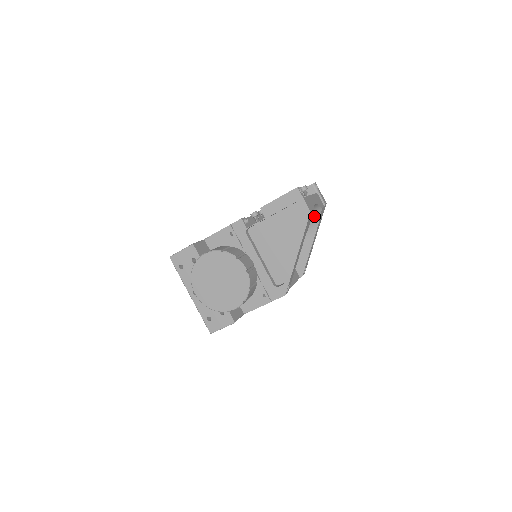
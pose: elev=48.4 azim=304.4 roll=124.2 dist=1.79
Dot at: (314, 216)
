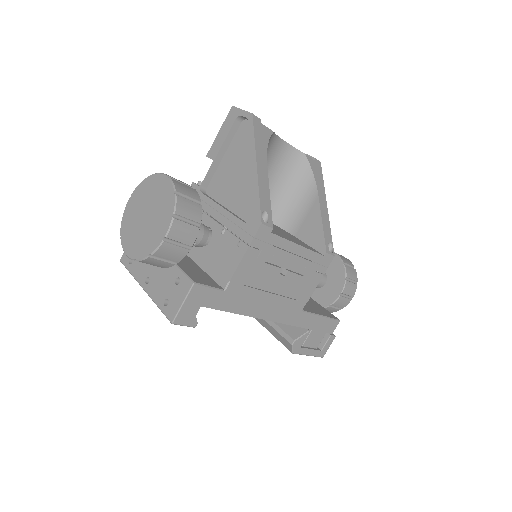
Dot at: (303, 171)
